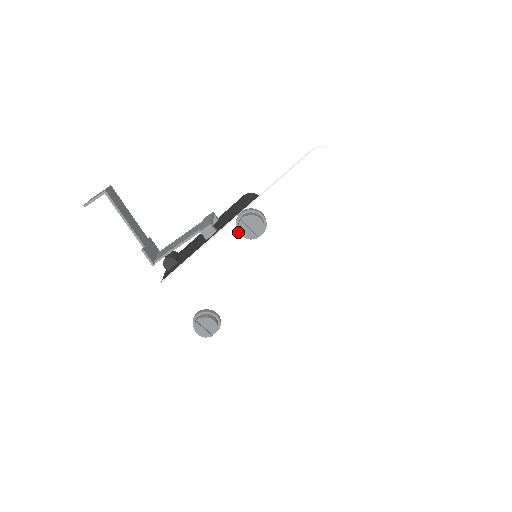
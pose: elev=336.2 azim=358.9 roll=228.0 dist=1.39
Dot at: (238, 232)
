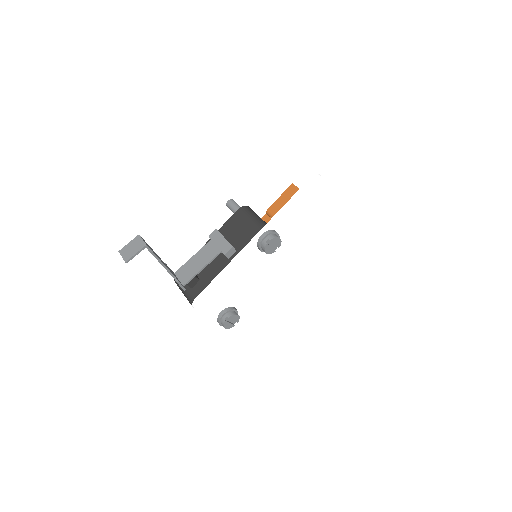
Dot at: (260, 250)
